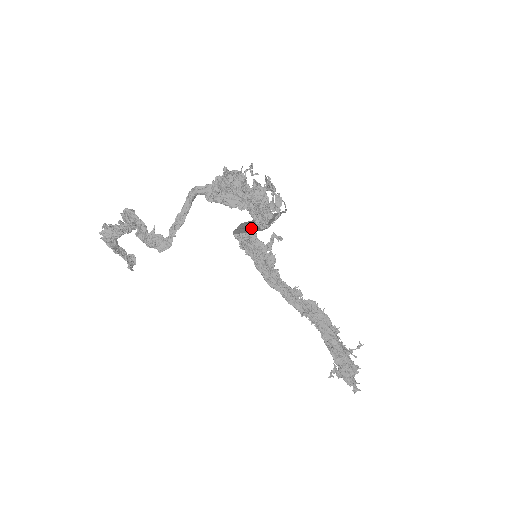
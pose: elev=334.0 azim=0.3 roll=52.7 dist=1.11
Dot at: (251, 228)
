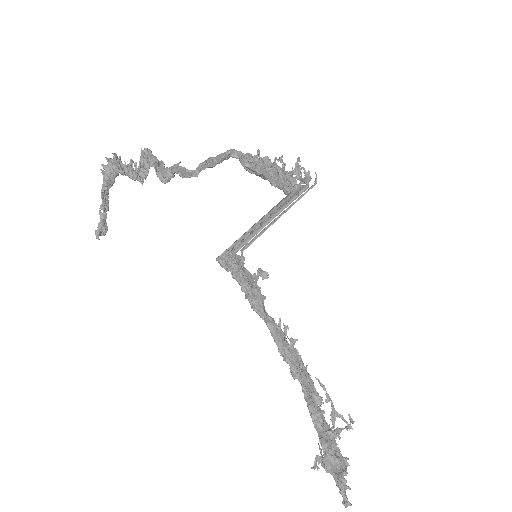
Dot at: (262, 218)
